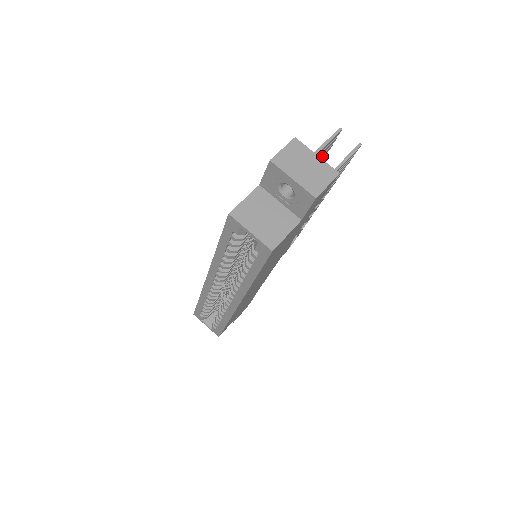
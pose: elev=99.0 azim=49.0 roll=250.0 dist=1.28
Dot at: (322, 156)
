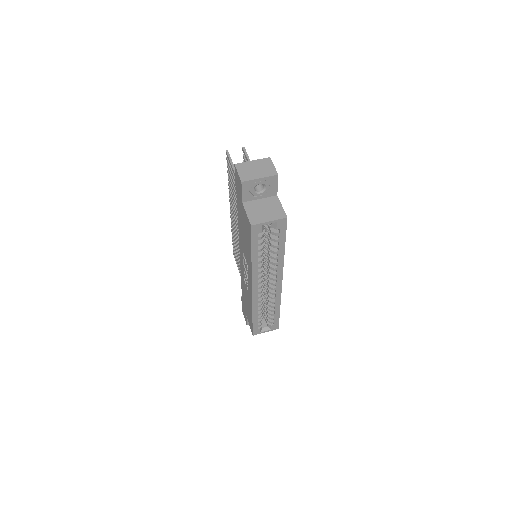
Dot at: occluded
